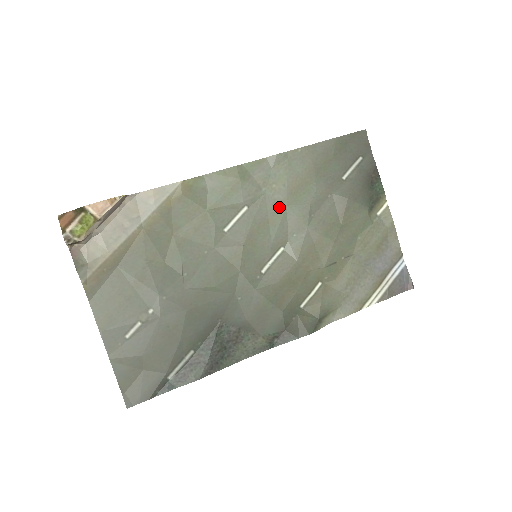
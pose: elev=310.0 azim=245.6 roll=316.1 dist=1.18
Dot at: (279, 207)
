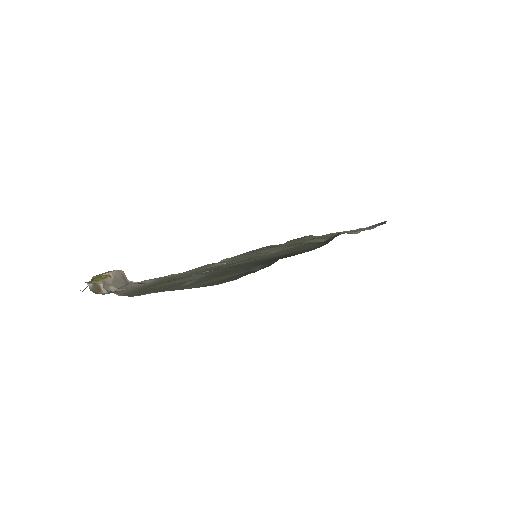
Dot at: occluded
